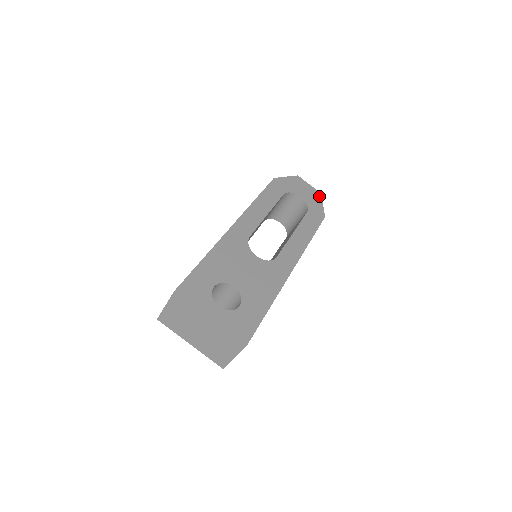
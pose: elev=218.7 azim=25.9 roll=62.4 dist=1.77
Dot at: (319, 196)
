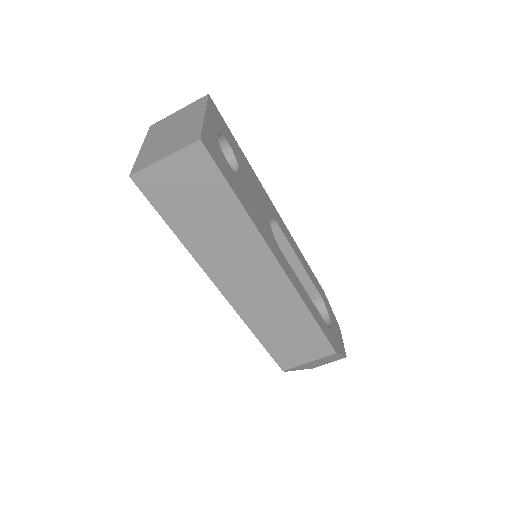
Dot at: (344, 352)
